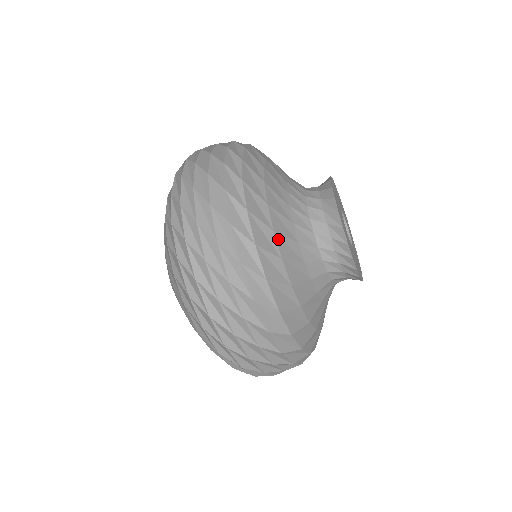
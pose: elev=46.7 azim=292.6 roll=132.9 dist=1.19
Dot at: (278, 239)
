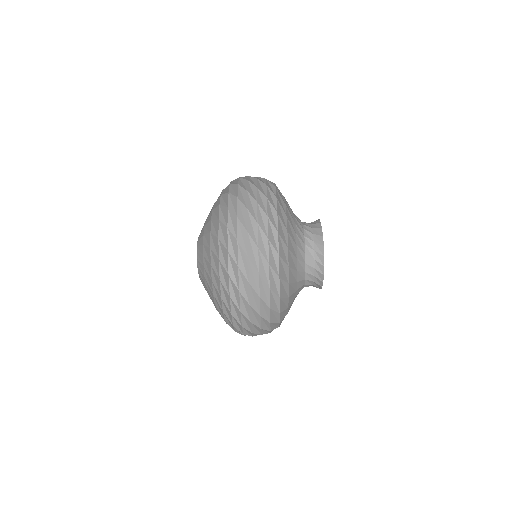
Dot at: (288, 237)
